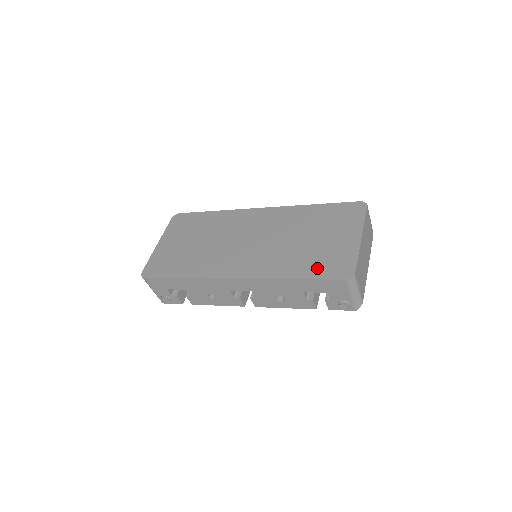
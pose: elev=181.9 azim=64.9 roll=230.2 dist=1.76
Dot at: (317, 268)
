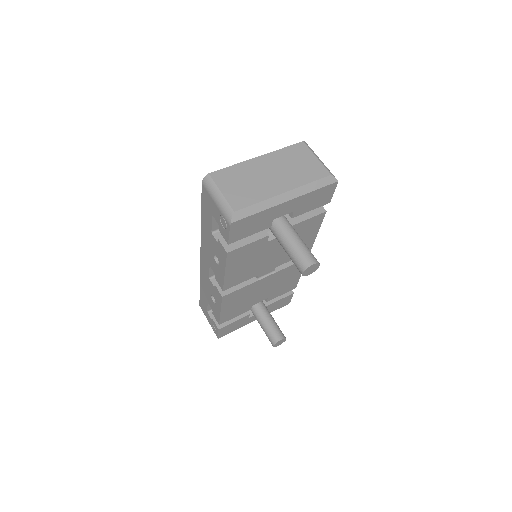
Dot at: occluded
